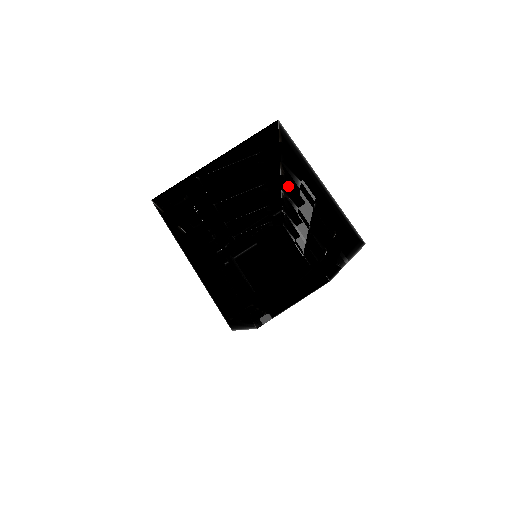
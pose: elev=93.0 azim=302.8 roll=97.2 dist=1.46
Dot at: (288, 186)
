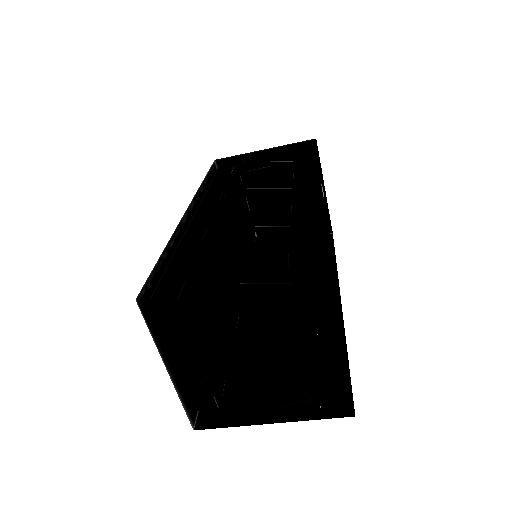
Dot at: (318, 239)
